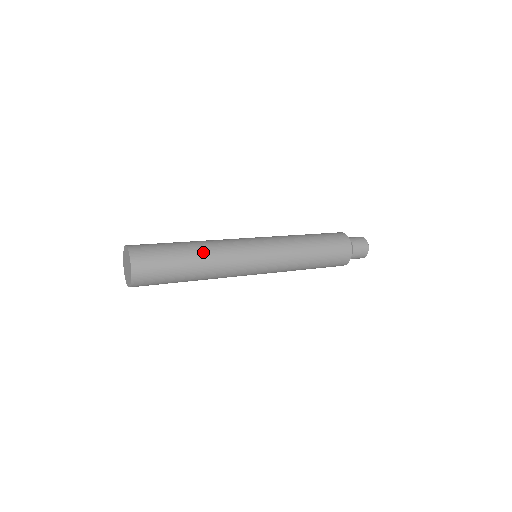
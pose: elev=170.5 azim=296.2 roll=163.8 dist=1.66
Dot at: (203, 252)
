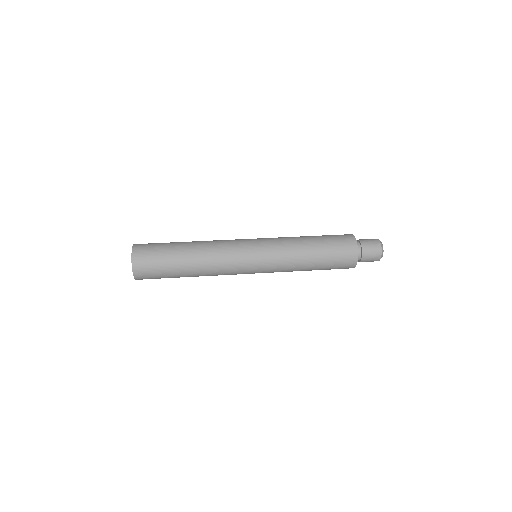
Dot at: (198, 264)
